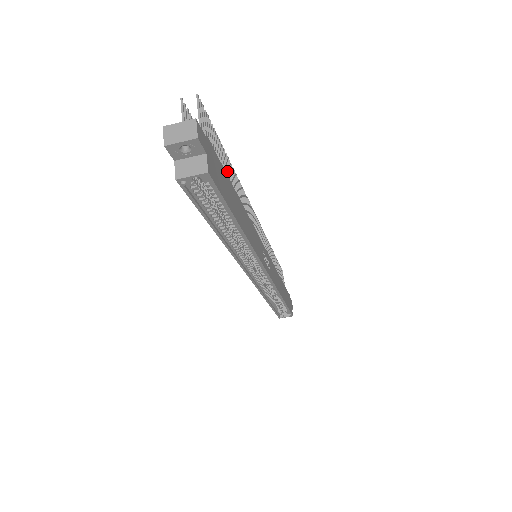
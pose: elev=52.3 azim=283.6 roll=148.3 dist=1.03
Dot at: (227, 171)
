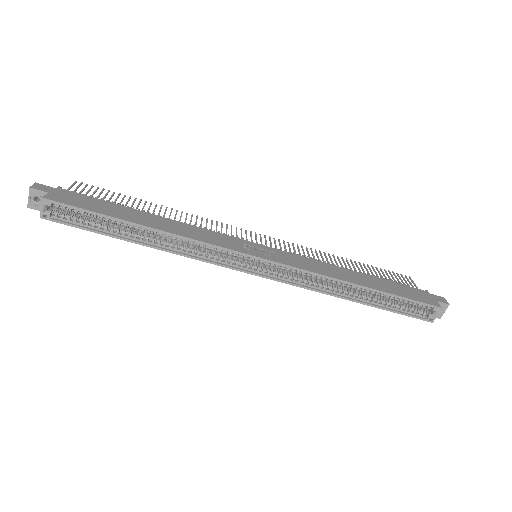
Dot at: occluded
